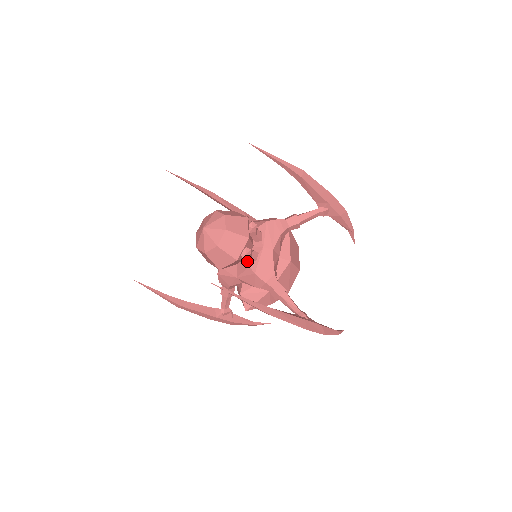
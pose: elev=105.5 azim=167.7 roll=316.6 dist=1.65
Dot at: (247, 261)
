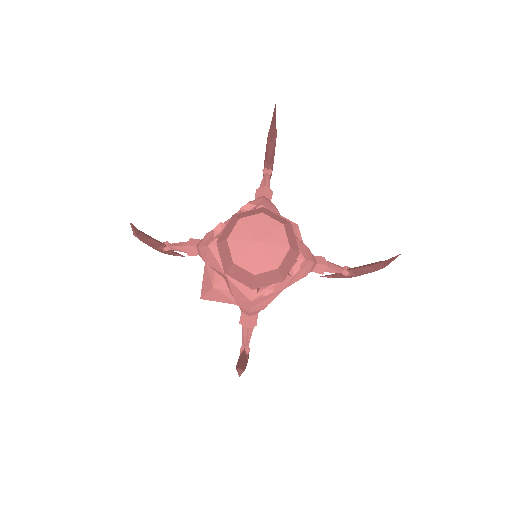
Dot at: occluded
